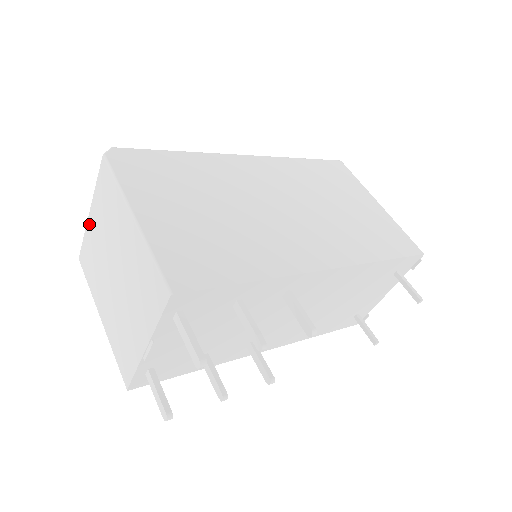
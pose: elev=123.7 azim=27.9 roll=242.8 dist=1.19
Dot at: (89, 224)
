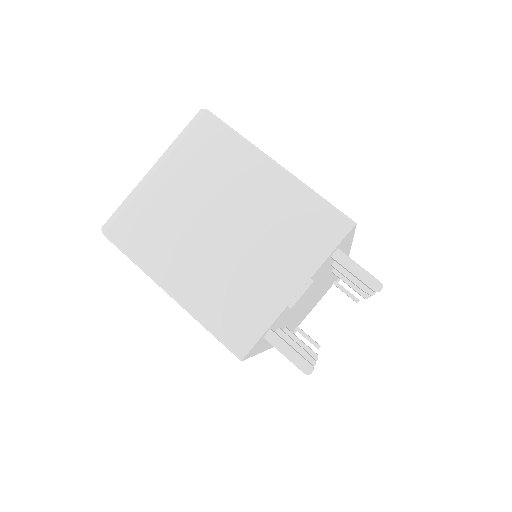
Dot at: (152, 185)
